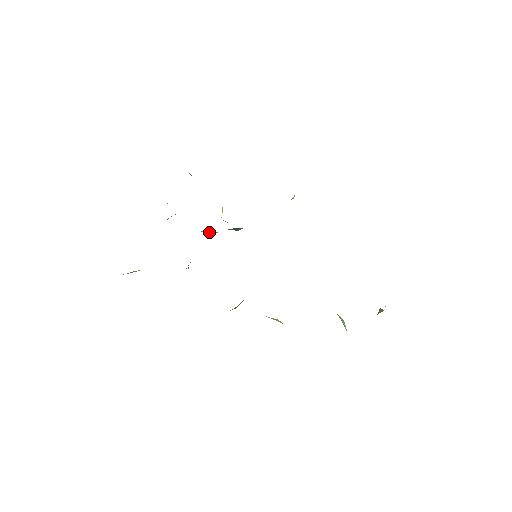
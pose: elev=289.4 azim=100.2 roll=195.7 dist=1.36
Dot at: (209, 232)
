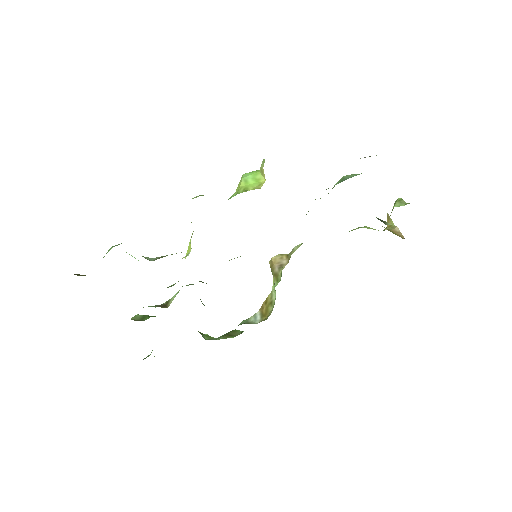
Dot at: occluded
